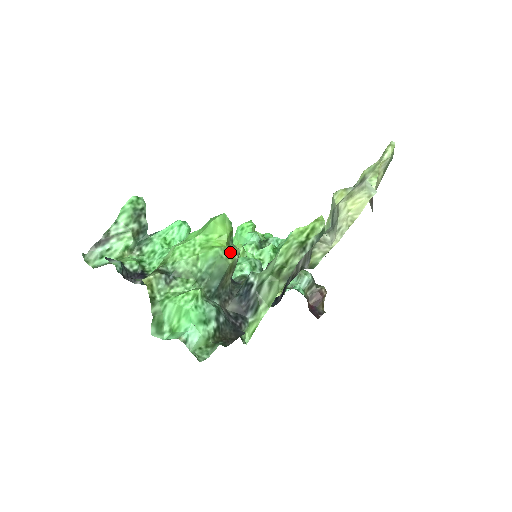
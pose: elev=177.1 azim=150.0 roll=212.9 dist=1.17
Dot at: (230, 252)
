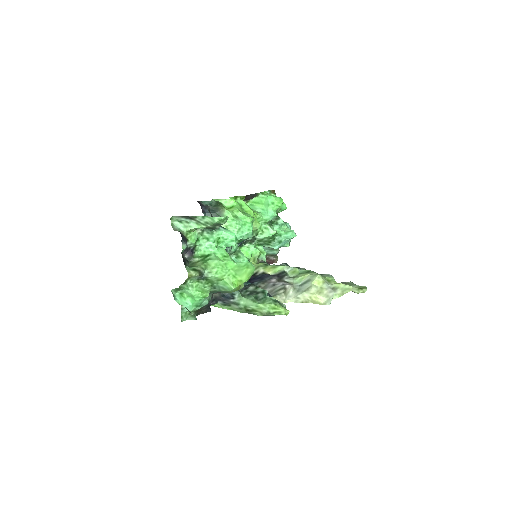
Dot at: (238, 289)
